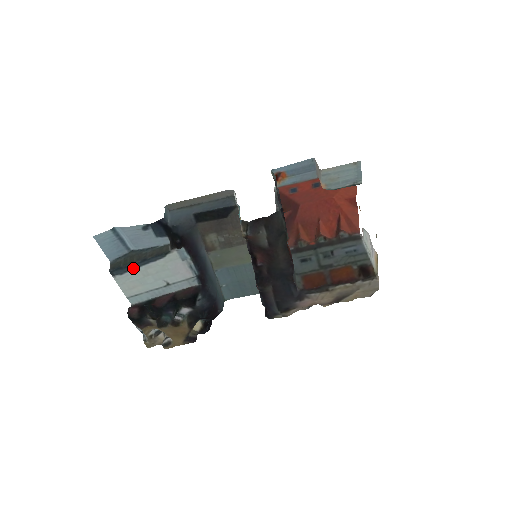
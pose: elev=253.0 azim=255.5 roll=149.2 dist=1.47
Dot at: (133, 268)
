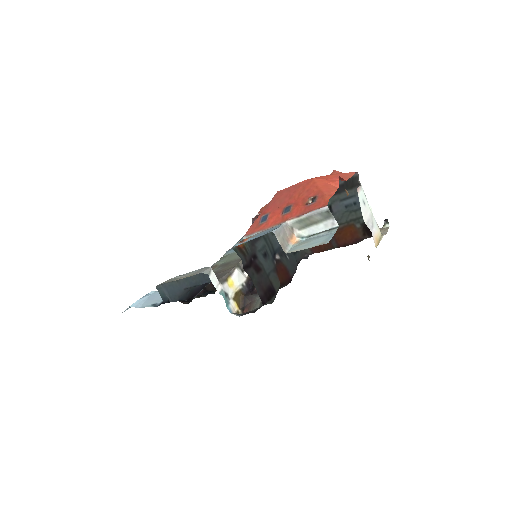
Dot at: occluded
